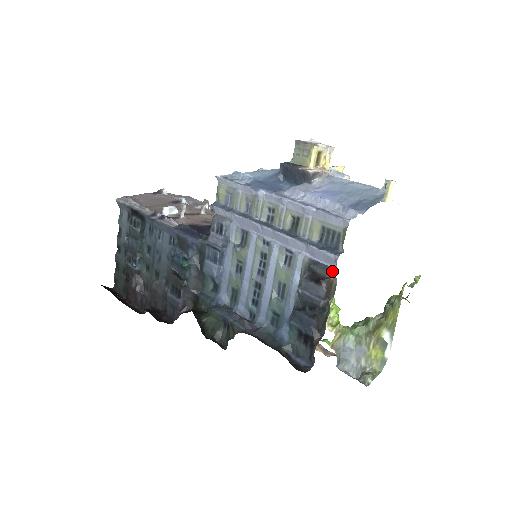
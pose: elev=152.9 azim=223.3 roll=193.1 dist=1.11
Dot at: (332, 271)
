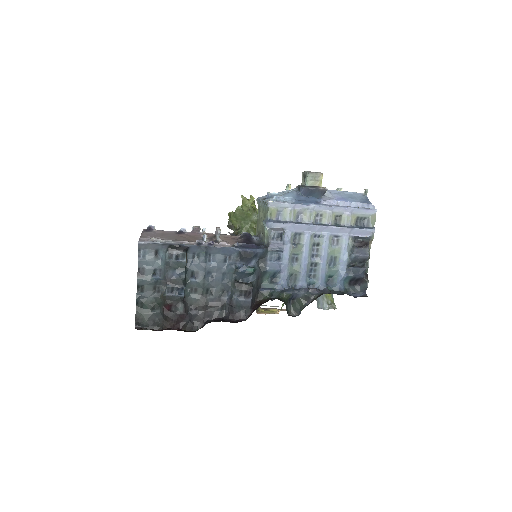
Dot at: (370, 238)
